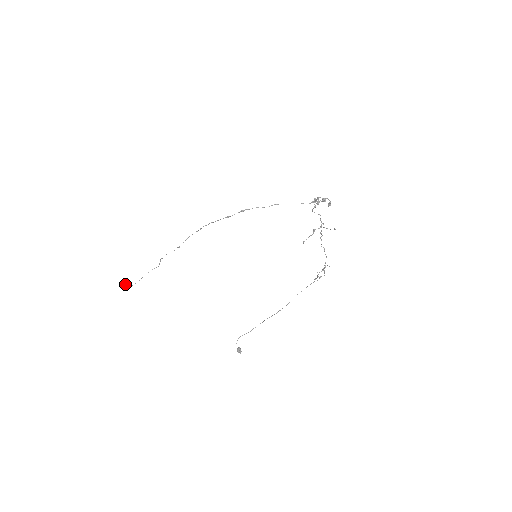
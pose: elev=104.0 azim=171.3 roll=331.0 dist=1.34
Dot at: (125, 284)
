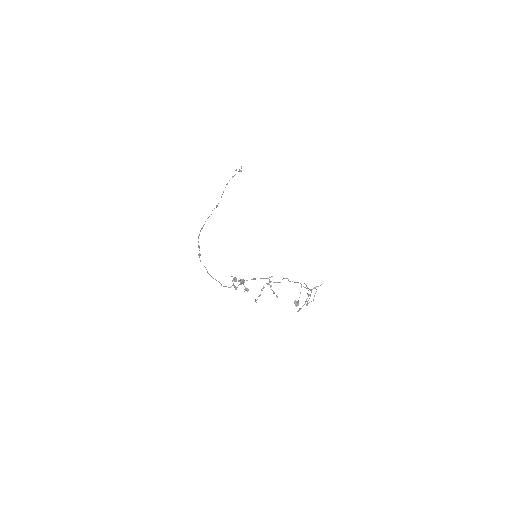
Dot at: occluded
